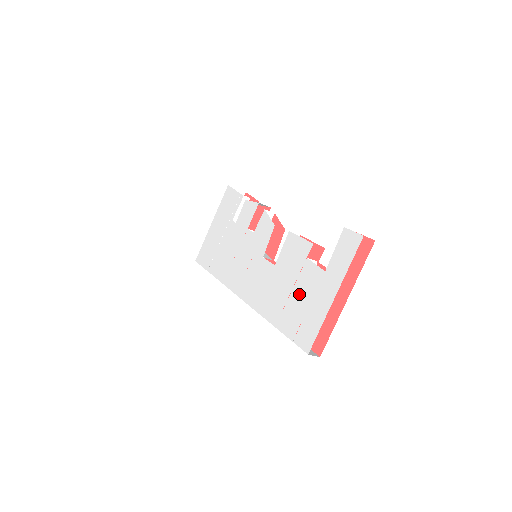
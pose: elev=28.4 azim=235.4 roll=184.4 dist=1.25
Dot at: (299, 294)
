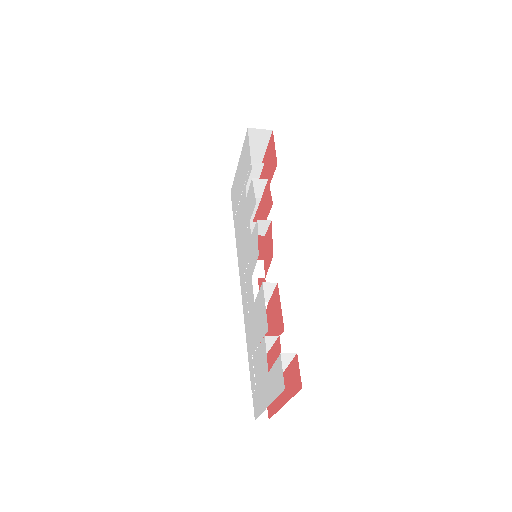
Dot at: (258, 361)
